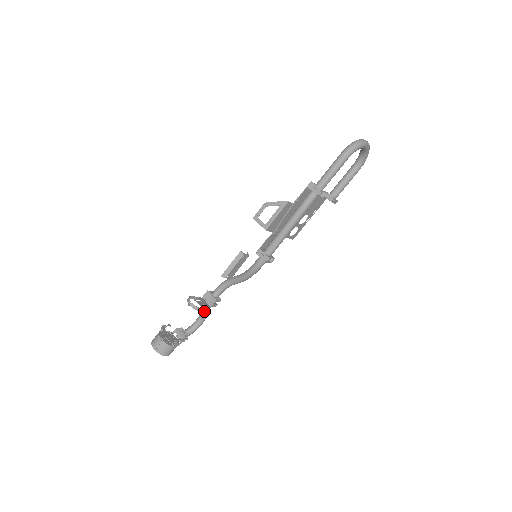
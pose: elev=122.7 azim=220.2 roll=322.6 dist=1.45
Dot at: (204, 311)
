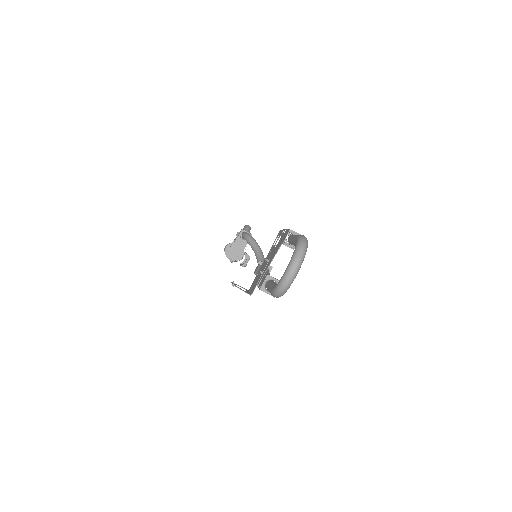
Dot at: occluded
